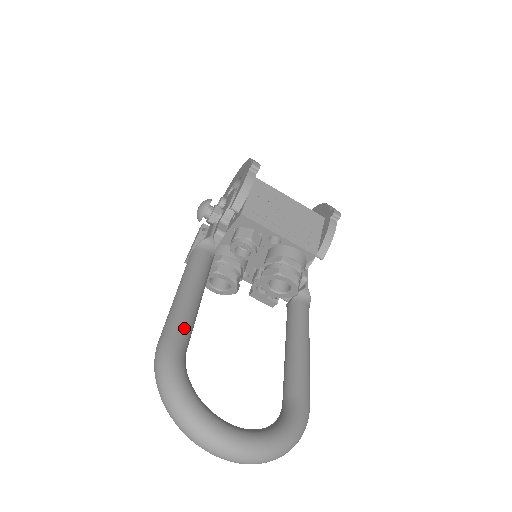
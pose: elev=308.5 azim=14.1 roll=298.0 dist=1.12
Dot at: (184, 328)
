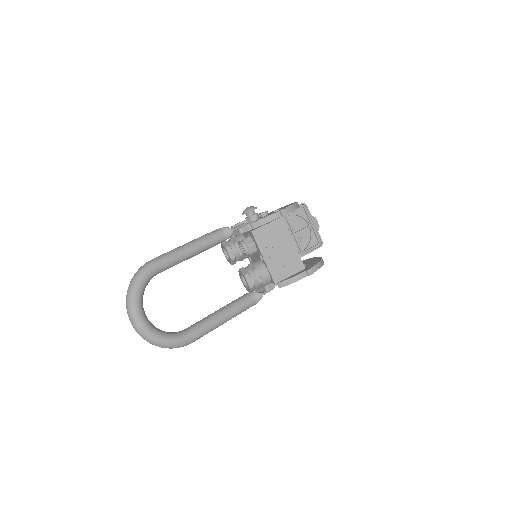
Dot at: (166, 263)
